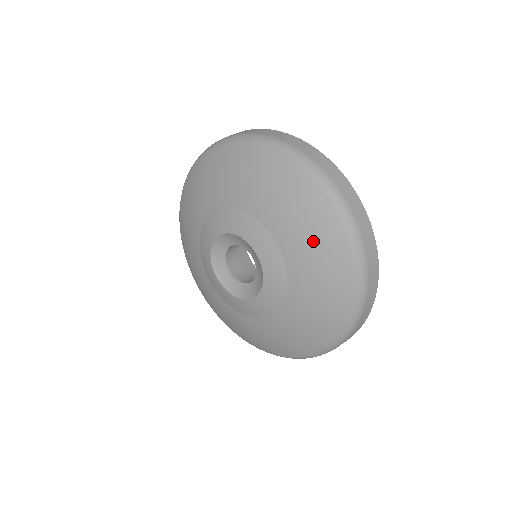
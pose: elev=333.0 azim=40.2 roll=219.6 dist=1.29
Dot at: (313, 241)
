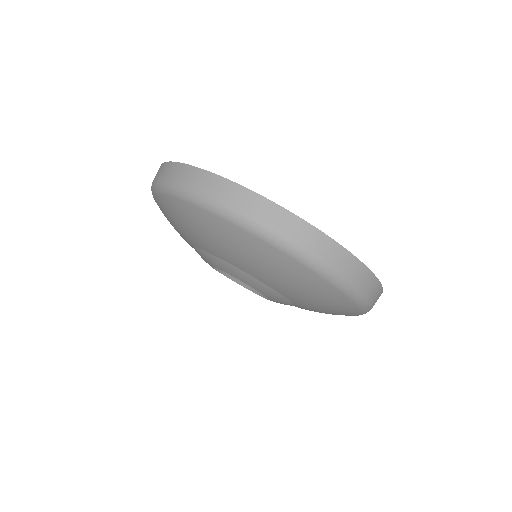
Dot at: (307, 293)
